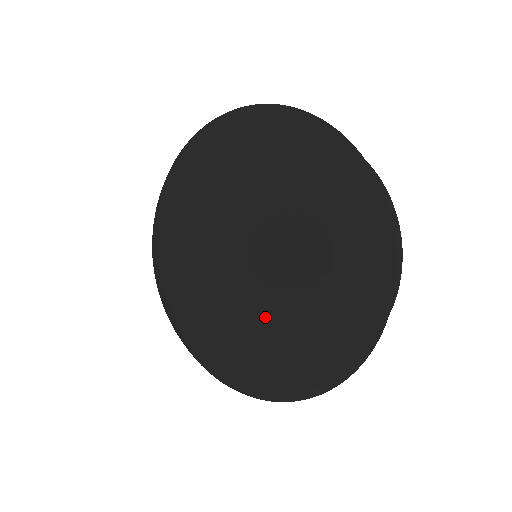
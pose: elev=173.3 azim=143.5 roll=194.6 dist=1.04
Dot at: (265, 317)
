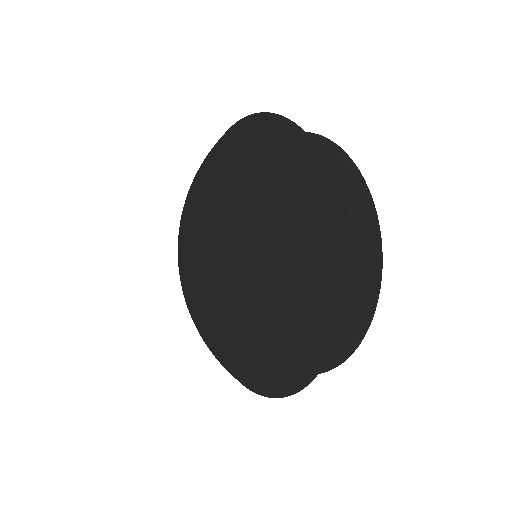
Dot at: (217, 327)
